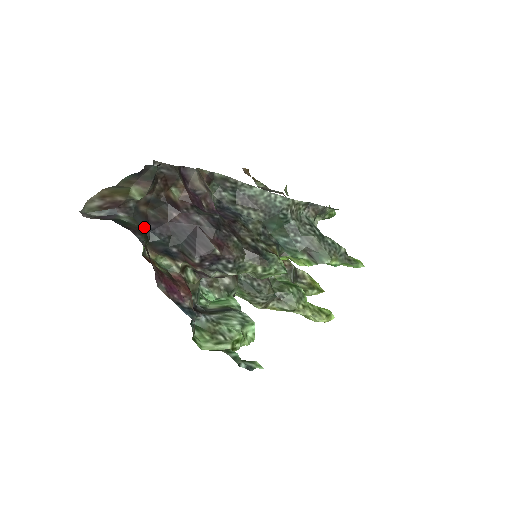
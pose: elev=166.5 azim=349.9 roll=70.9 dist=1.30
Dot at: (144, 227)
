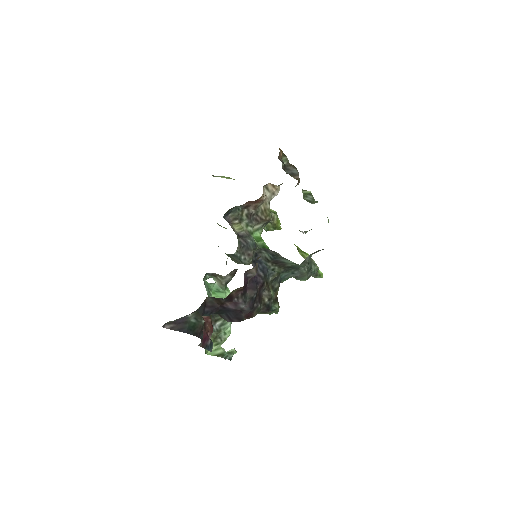
Dot at: (202, 314)
